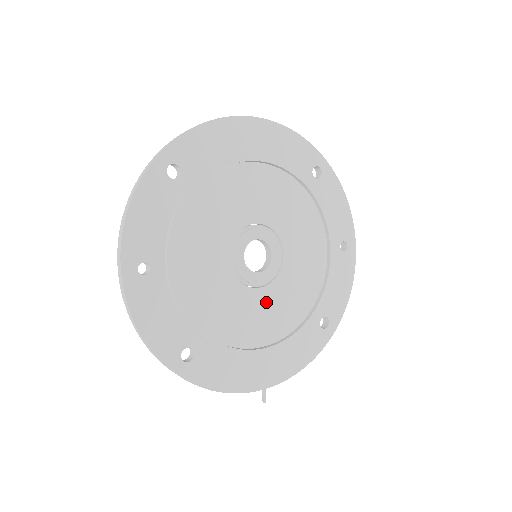
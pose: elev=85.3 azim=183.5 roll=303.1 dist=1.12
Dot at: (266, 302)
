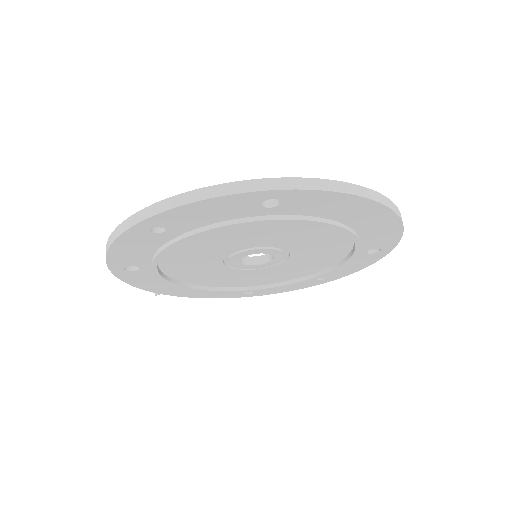
Dot at: (225, 273)
